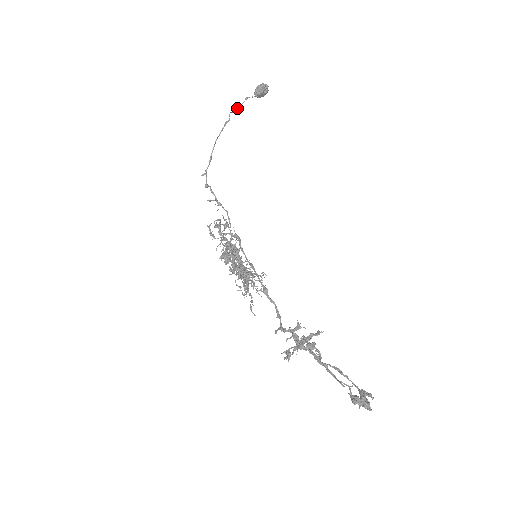
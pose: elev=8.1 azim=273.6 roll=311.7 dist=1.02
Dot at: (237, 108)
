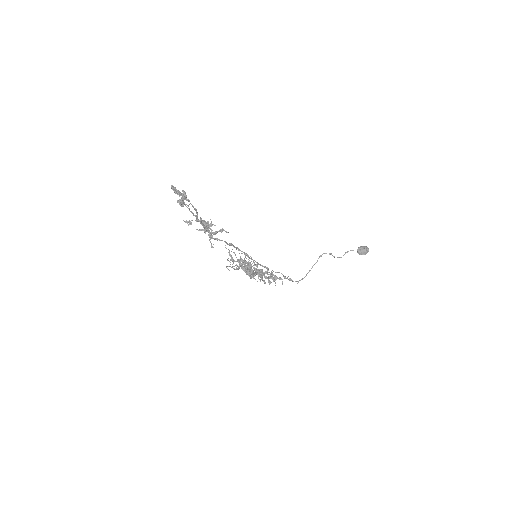
Dot at: (339, 257)
